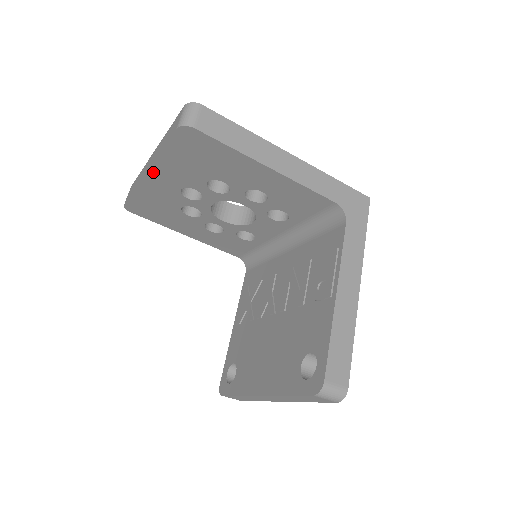
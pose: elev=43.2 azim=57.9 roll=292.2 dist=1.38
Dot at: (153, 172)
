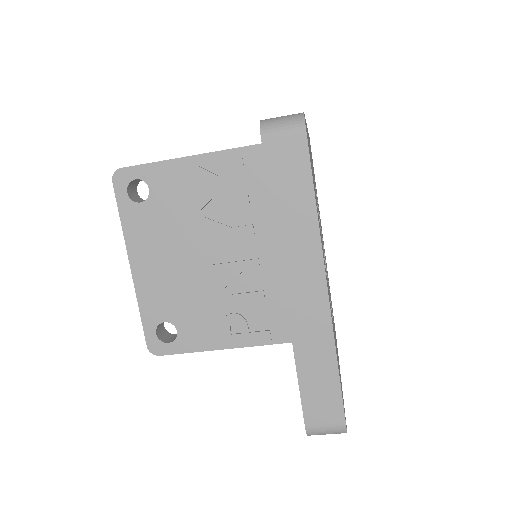
Dot at: (287, 301)
